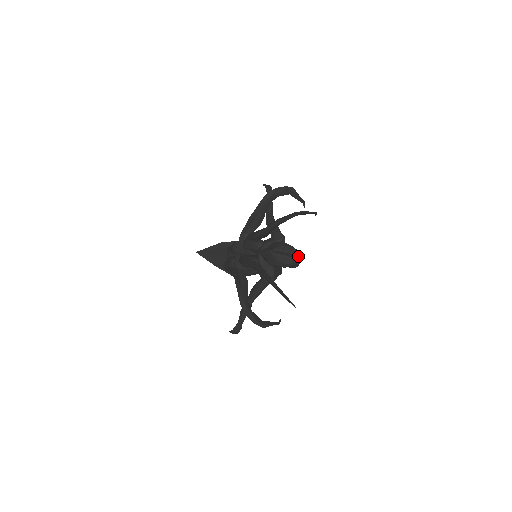
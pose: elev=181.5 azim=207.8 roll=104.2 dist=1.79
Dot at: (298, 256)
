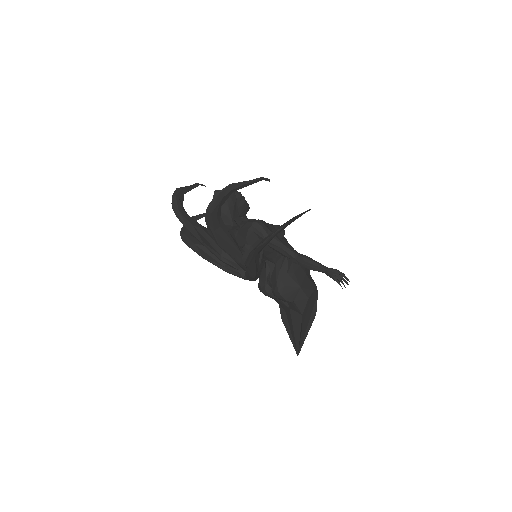
Dot at: occluded
